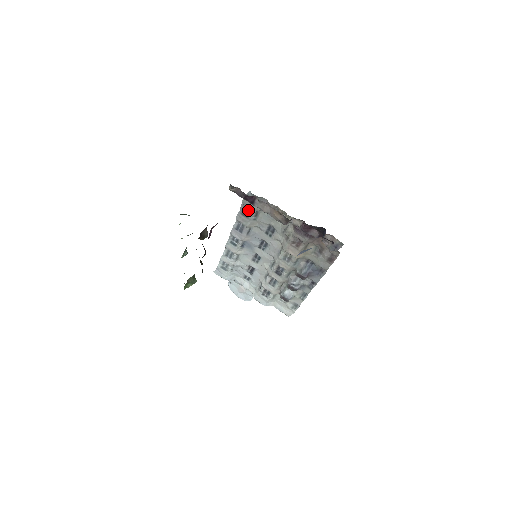
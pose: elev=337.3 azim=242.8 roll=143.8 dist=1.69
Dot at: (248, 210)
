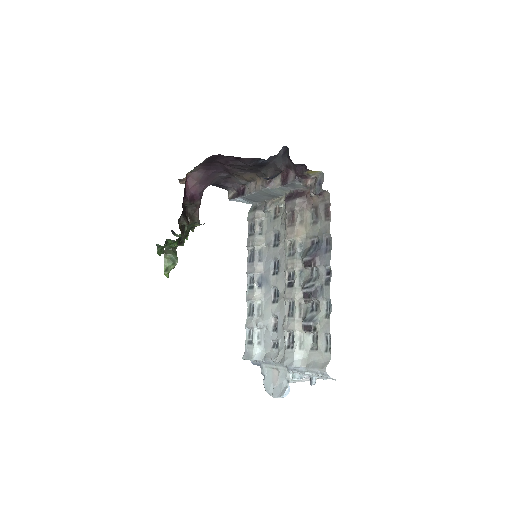
Dot at: (253, 226)
